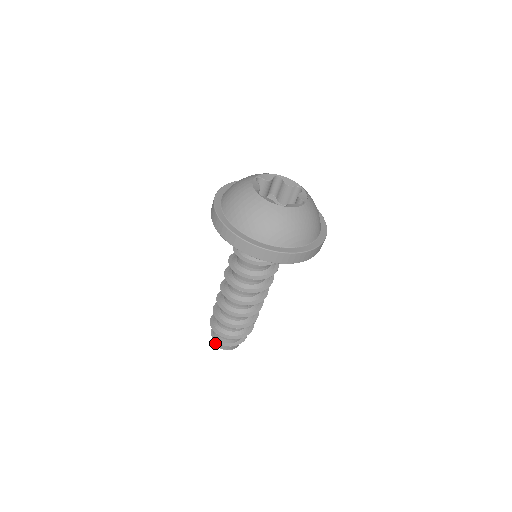
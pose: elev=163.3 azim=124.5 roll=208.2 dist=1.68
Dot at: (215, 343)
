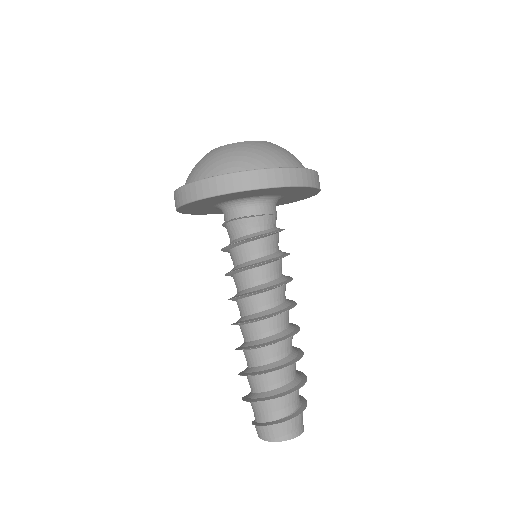
Dot at: occluded
